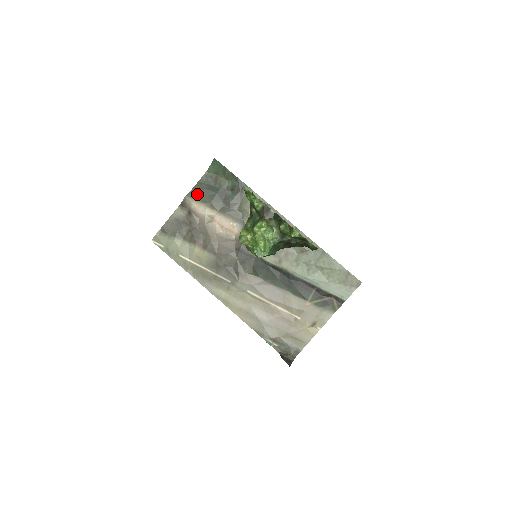
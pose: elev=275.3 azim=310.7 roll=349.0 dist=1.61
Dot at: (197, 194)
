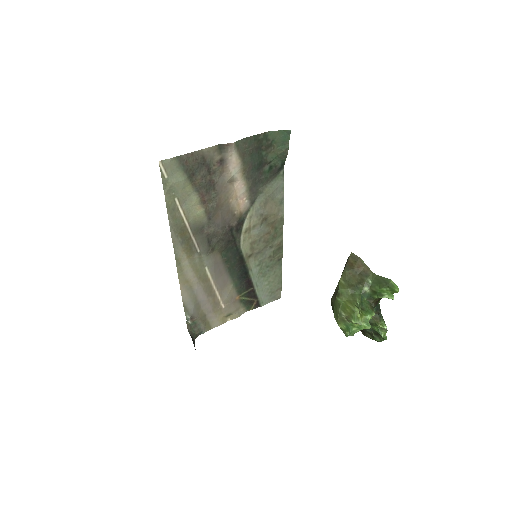
Dot at: (244, 148)
